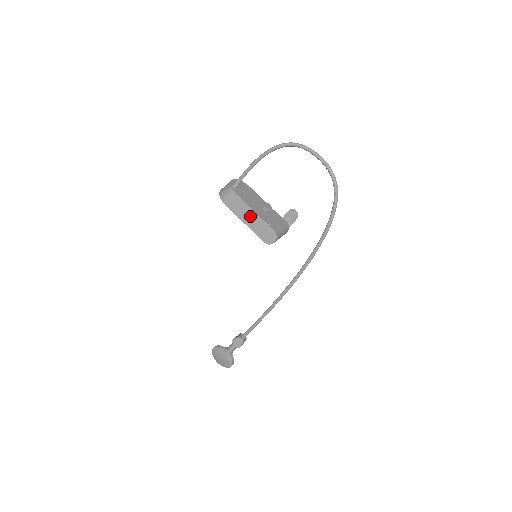
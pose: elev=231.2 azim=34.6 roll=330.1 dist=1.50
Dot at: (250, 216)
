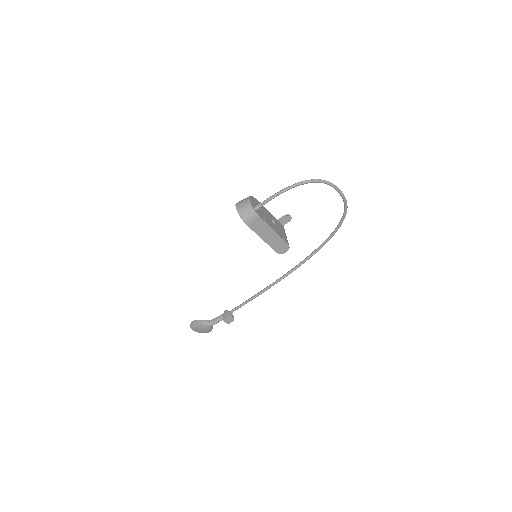
Dot at: (269, 234)
